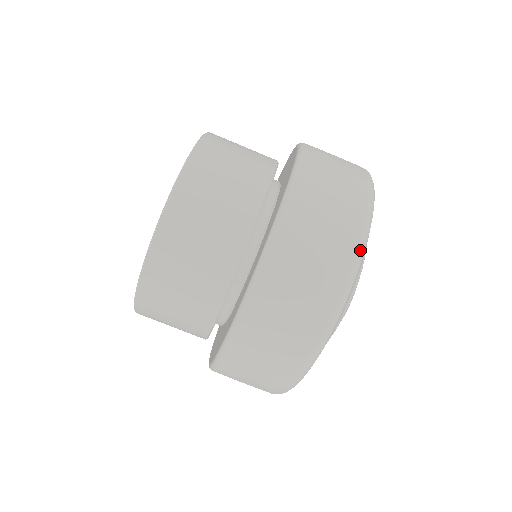
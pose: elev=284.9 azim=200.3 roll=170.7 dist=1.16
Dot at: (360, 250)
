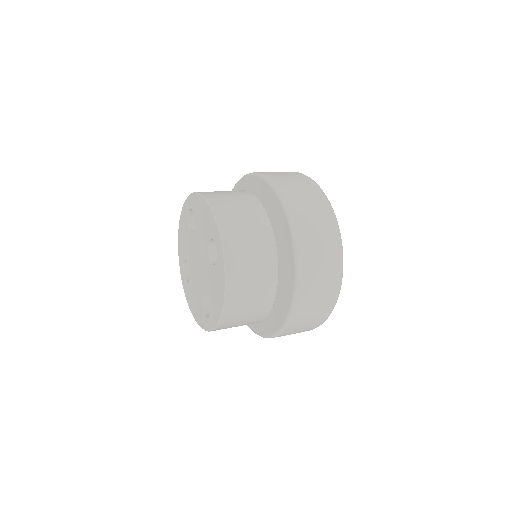
Dot at: (338, 226)
